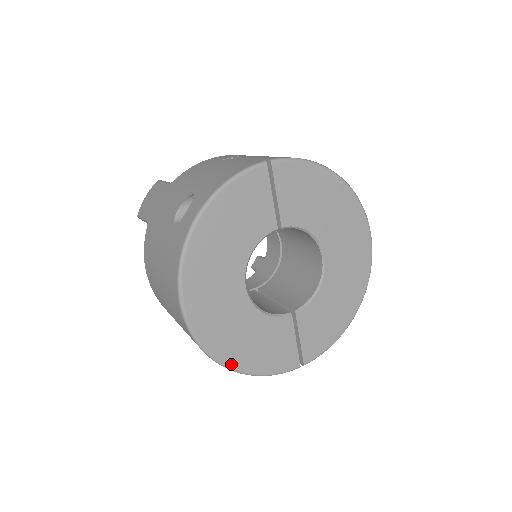
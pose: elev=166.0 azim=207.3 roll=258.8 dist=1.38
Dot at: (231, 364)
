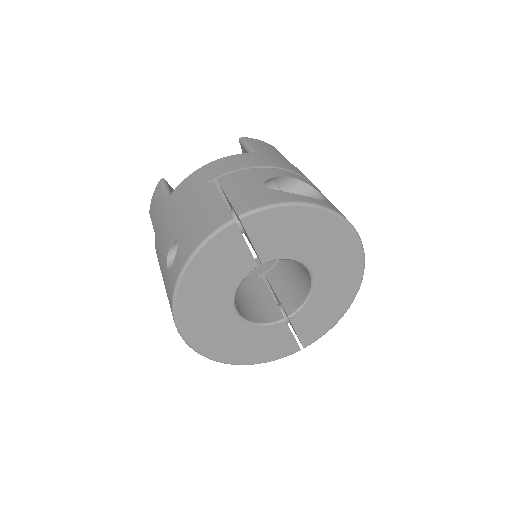
Dot at: (236, 362)
